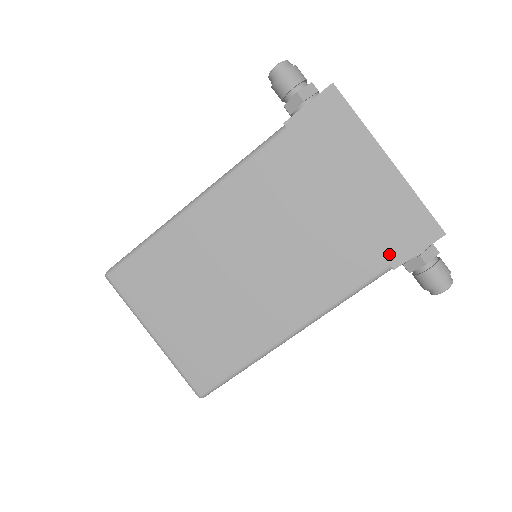
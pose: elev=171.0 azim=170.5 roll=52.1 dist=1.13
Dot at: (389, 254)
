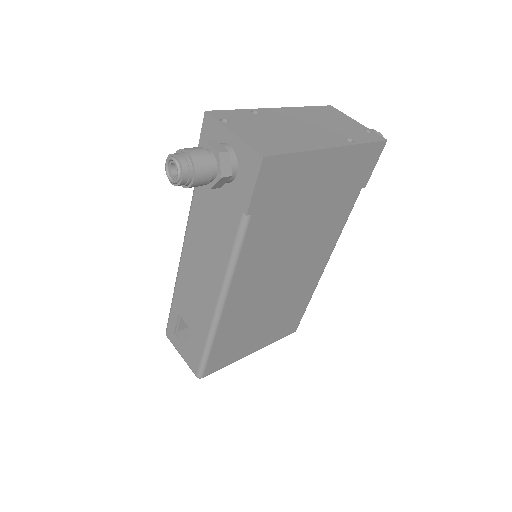
Dot at: (359, 185)
